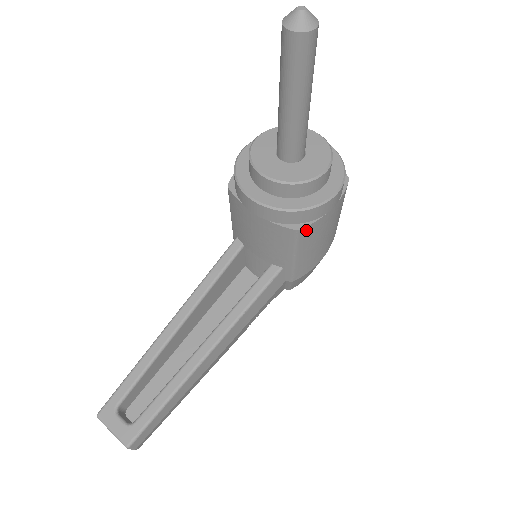
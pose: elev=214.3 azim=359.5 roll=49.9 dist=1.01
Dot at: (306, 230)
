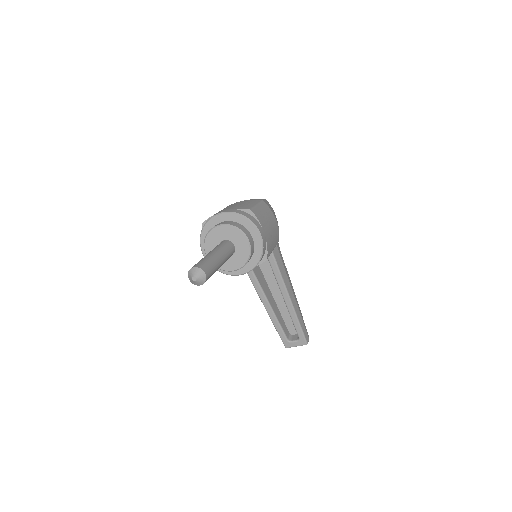
Dot at: (268, 253)
